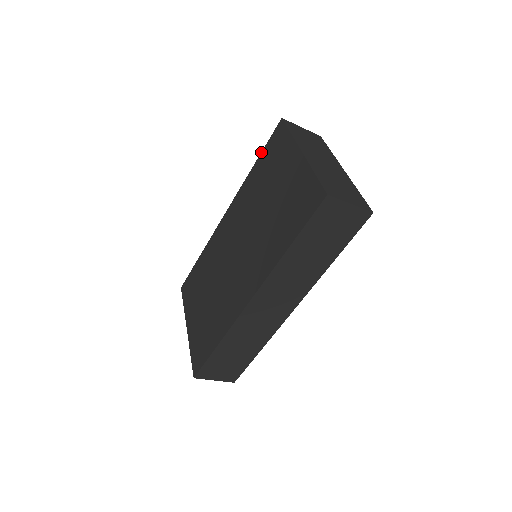
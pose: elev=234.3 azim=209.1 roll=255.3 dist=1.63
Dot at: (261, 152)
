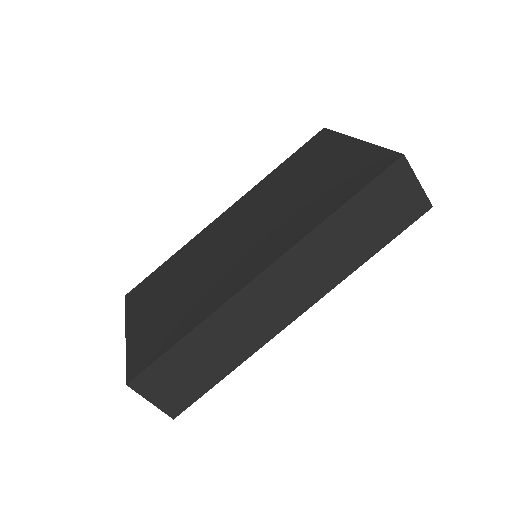
Dot at: occluded
